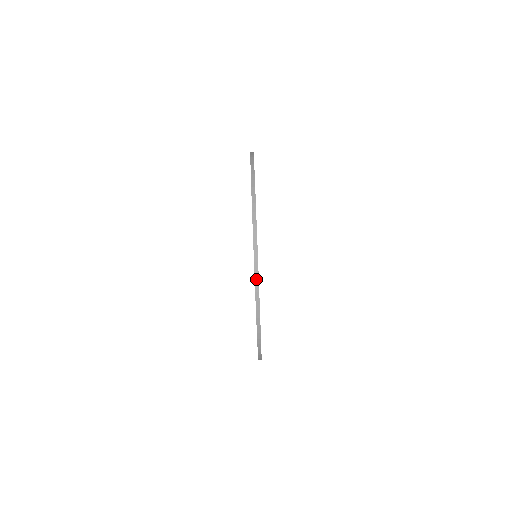
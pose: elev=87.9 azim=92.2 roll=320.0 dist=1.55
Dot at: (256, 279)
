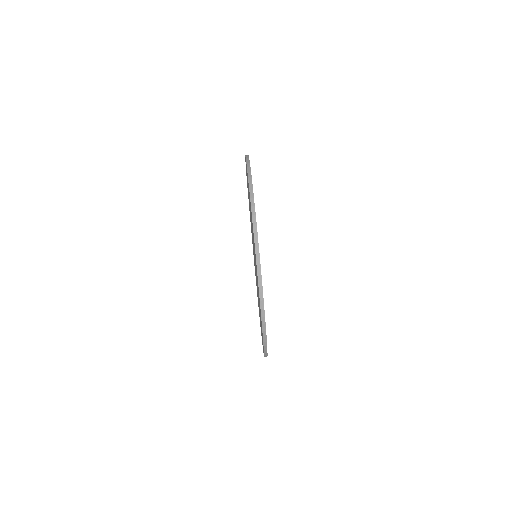
Dot at: (262, 306)
